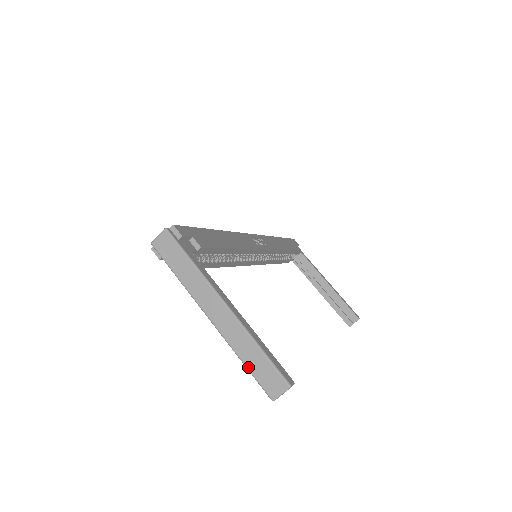
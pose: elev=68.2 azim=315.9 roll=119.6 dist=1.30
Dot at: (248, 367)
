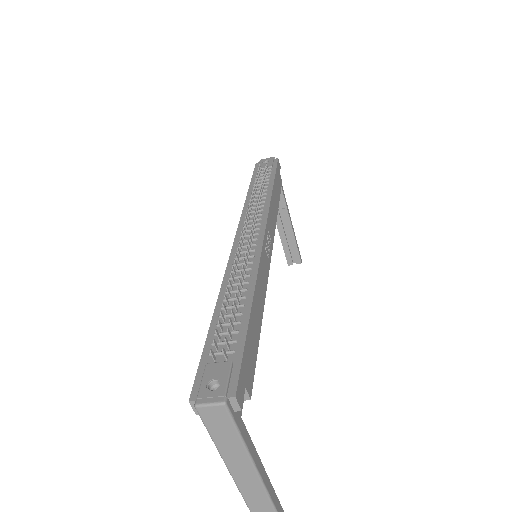
Dot at: out of frame
